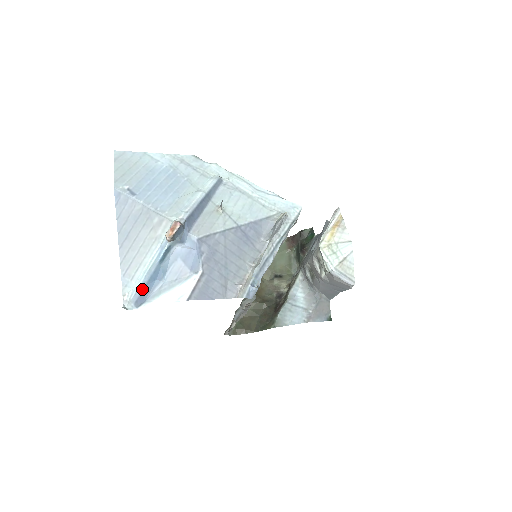
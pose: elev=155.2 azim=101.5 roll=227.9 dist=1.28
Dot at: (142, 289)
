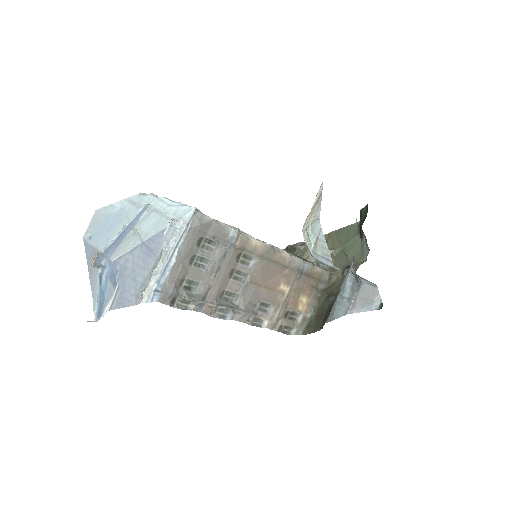
Dot at: (98, 306)
